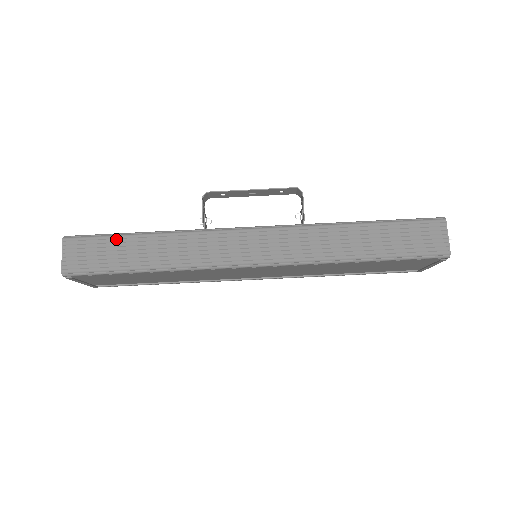
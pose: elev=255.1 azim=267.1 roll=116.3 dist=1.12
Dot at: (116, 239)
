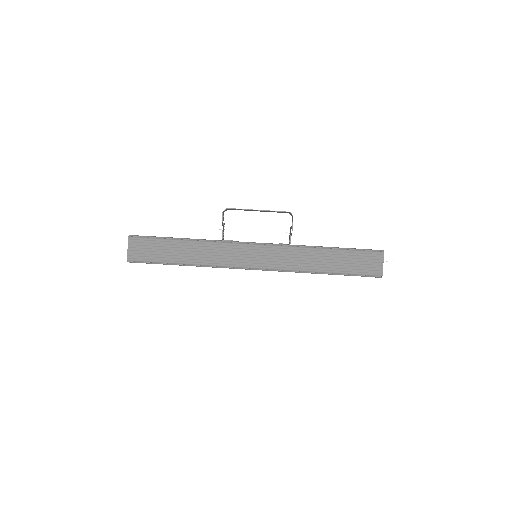
Dot at: (164, 242)
